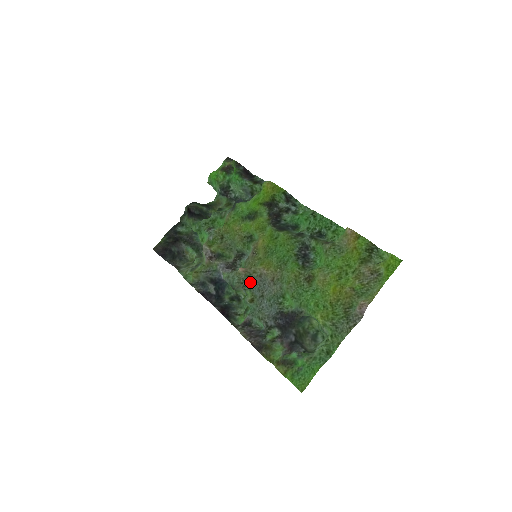
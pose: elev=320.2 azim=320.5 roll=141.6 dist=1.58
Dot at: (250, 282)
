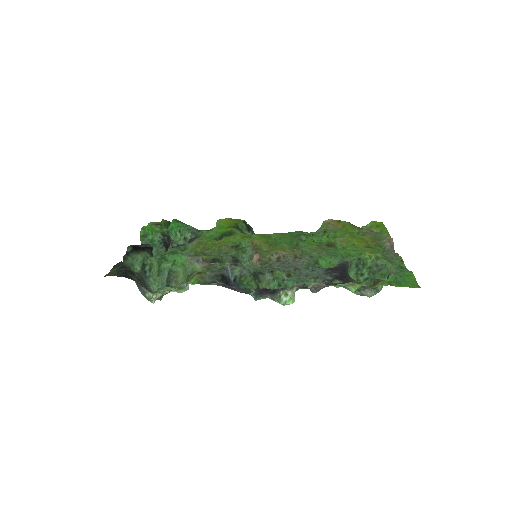
Dot at: (271, 267)
